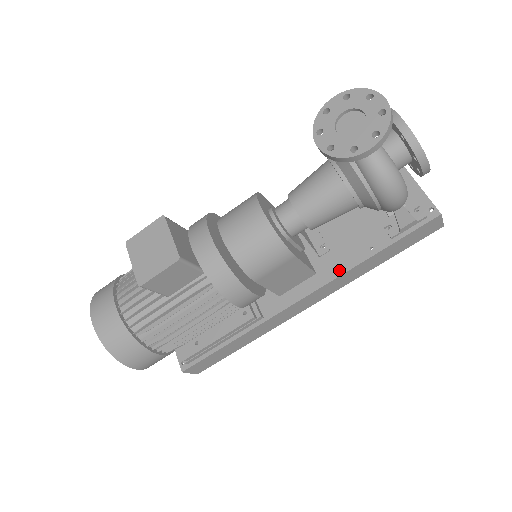
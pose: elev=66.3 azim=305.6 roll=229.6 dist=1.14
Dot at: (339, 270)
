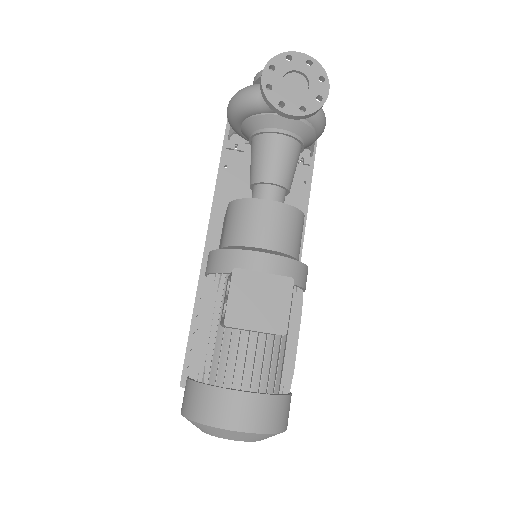
Dot at: occluded
